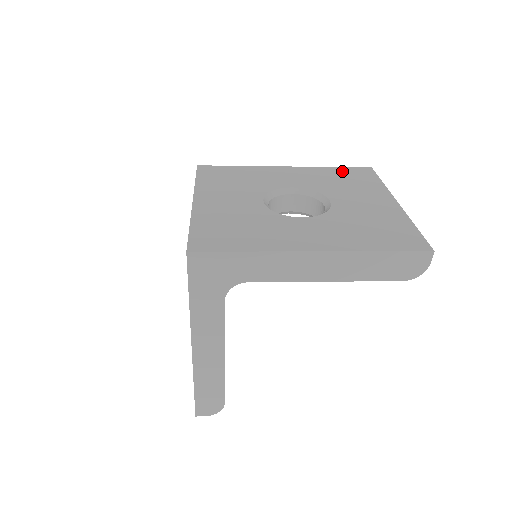
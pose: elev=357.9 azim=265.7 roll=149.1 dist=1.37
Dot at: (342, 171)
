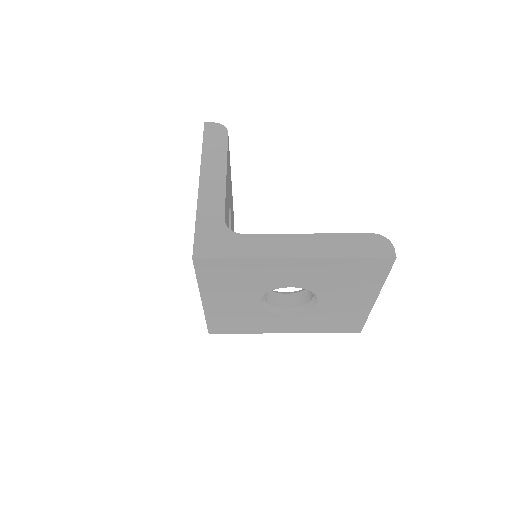
Dot at: (355, 265)
